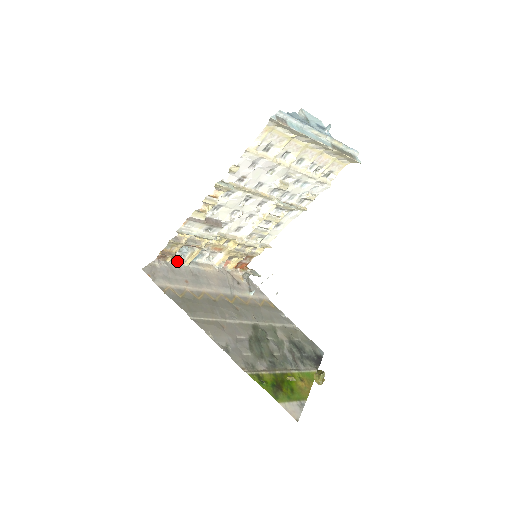
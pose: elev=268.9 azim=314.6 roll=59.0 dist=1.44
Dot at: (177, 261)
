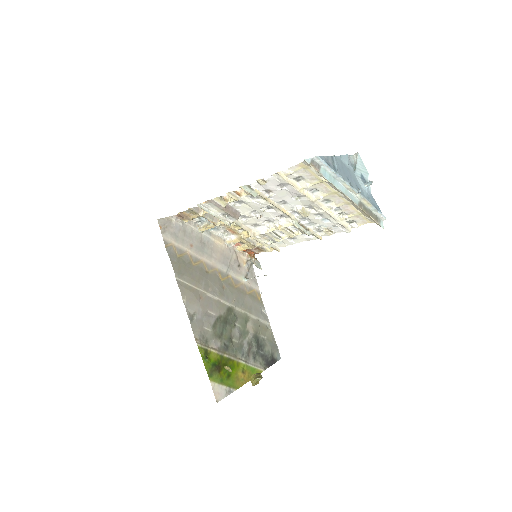
Dot at: (193, 224)
